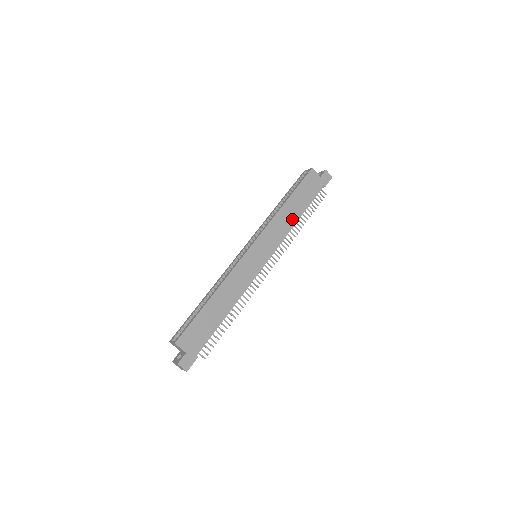
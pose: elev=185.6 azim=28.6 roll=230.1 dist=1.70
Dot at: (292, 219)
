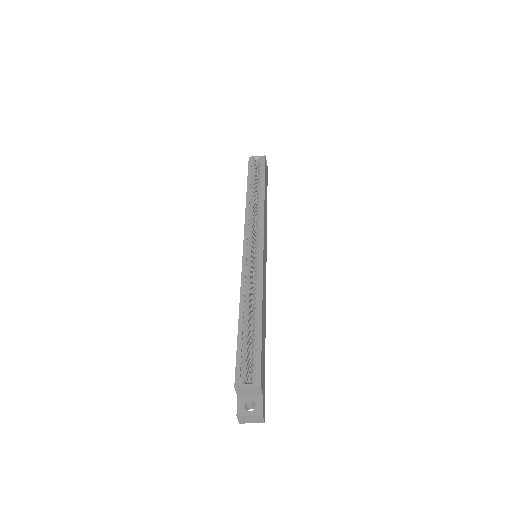
Dot at: (266, 213)
